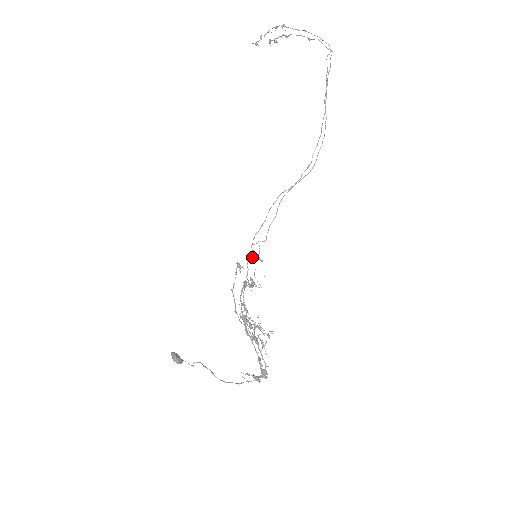
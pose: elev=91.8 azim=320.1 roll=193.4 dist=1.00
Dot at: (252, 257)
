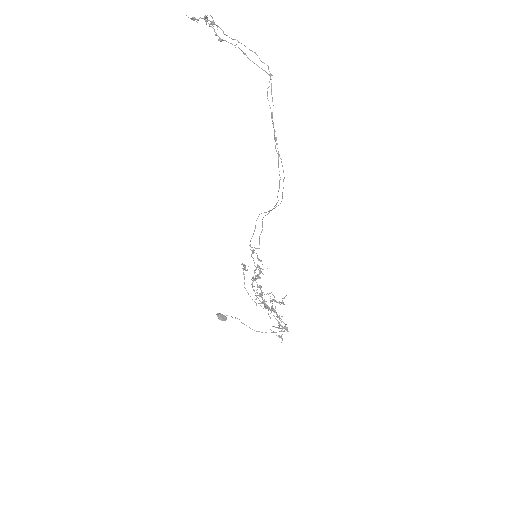
Dot at: occluded
